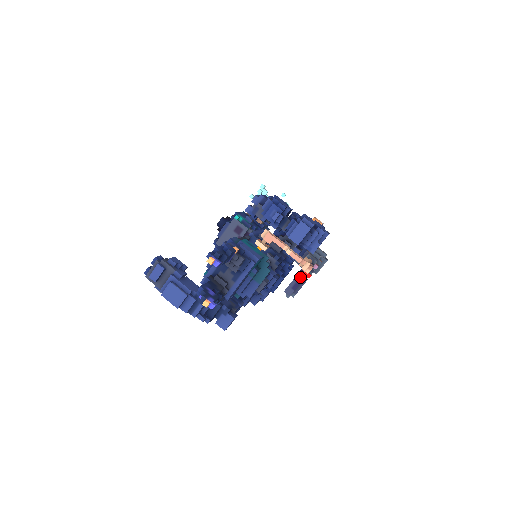
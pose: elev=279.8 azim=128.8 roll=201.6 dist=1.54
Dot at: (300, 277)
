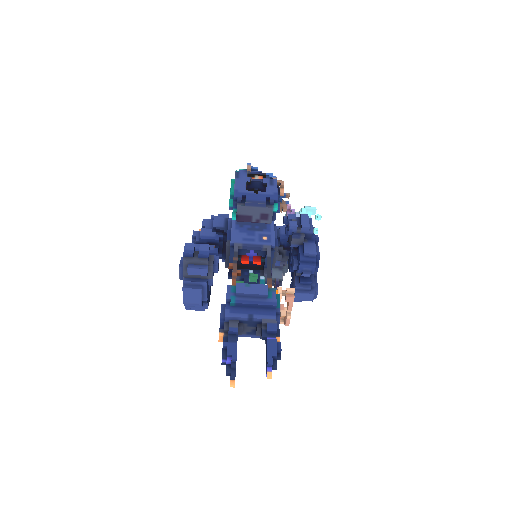
Dot at: occluded
